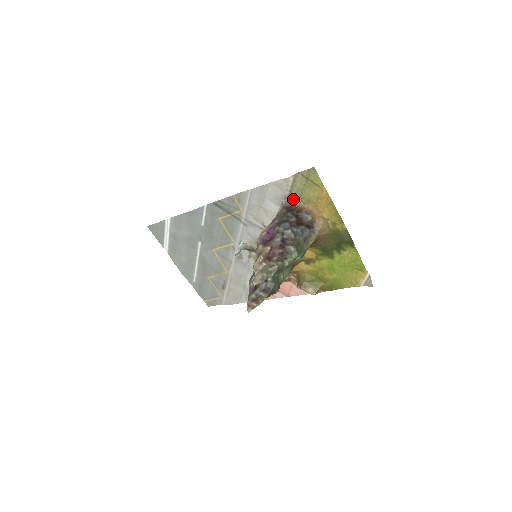
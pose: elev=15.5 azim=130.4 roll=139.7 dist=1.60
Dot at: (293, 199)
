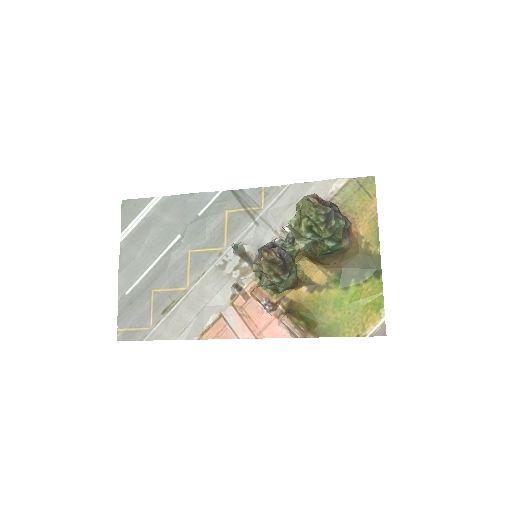
Dot at: occluded
